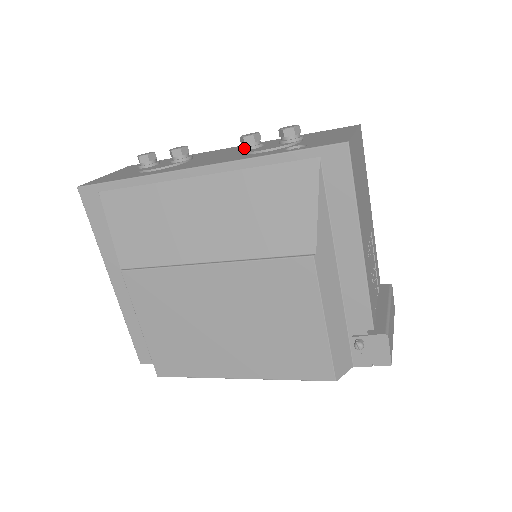
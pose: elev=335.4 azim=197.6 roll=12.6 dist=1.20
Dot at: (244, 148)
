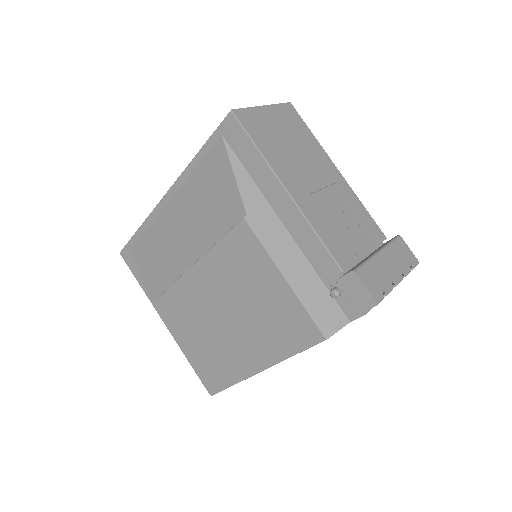
Dot at: occluded
